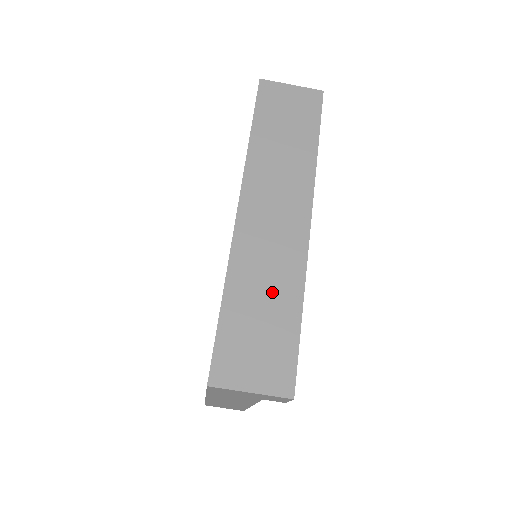
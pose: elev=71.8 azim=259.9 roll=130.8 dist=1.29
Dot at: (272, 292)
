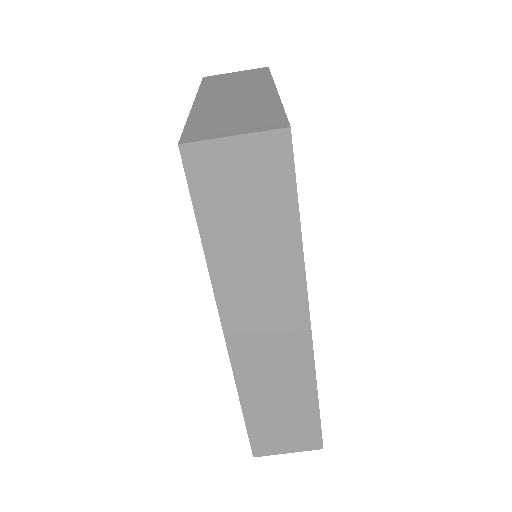
Dot at: (286, 394)
